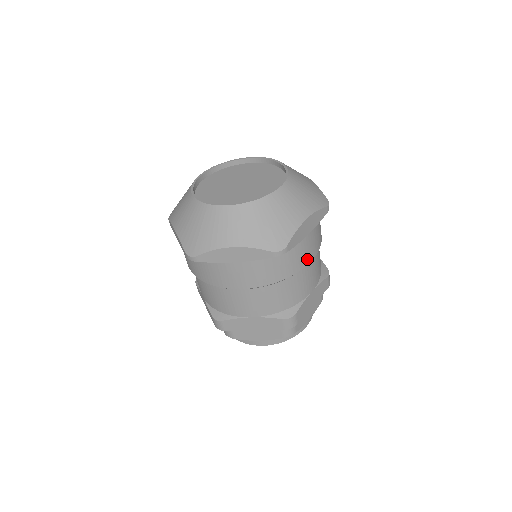
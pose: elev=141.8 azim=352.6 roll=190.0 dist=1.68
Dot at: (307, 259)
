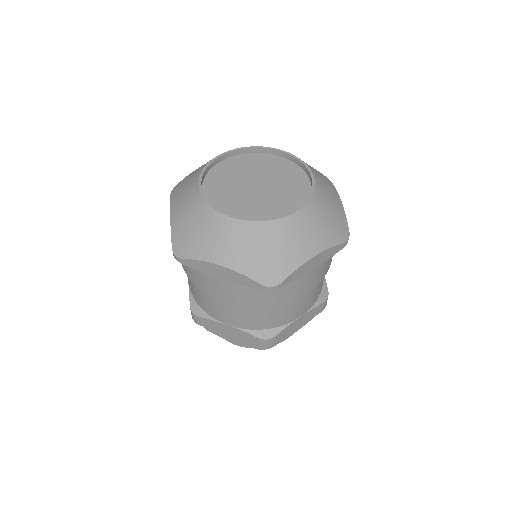
Dot at: (303, 291)
